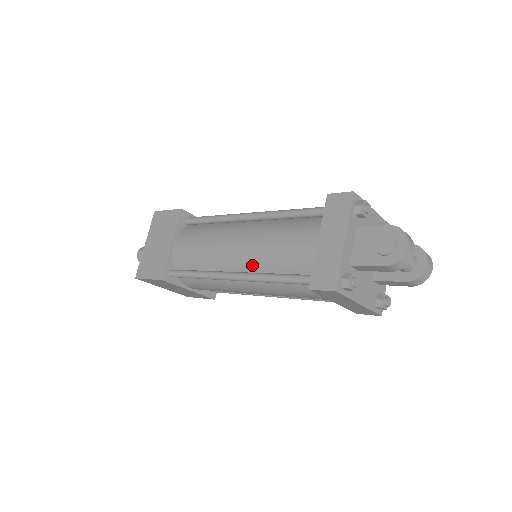
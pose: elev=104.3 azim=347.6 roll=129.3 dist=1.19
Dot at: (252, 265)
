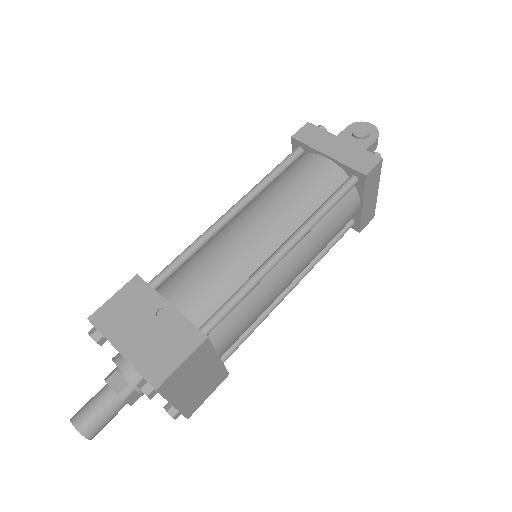
Dot at: (291, 224)
